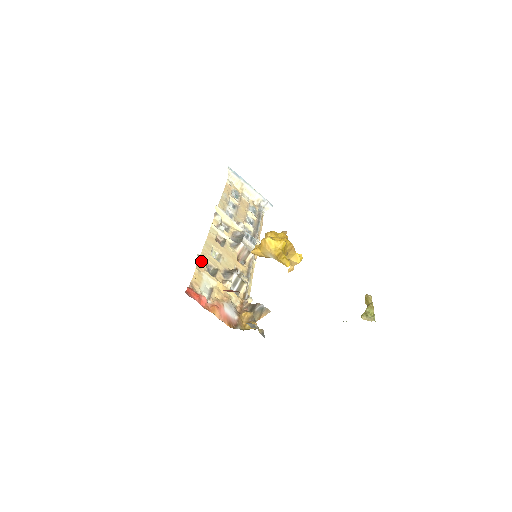
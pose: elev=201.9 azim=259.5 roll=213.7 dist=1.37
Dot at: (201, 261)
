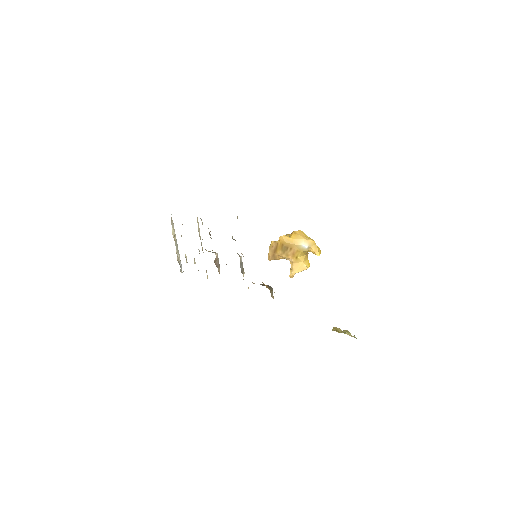
Dot at: occluded
